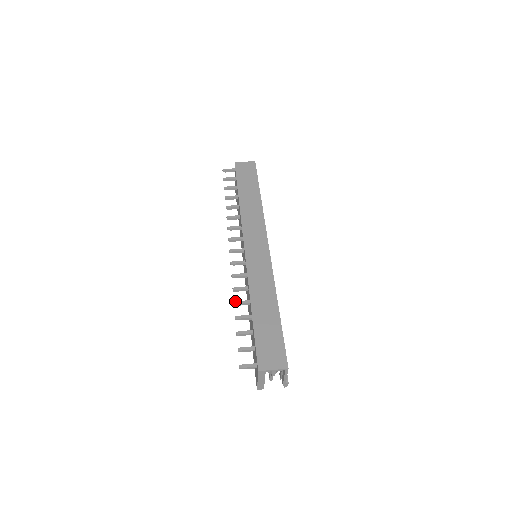
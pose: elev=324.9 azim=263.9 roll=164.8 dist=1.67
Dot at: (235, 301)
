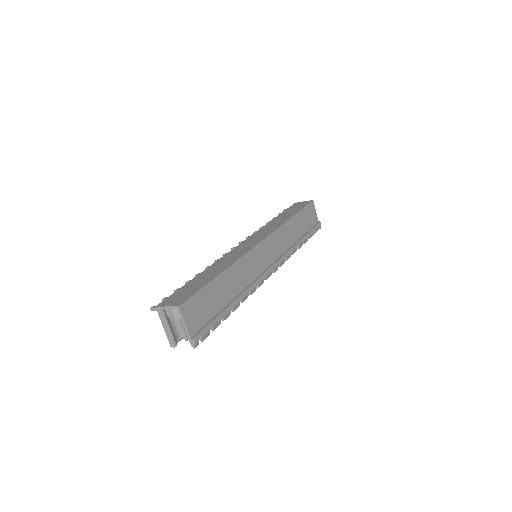
Dot at: (198, 273)
